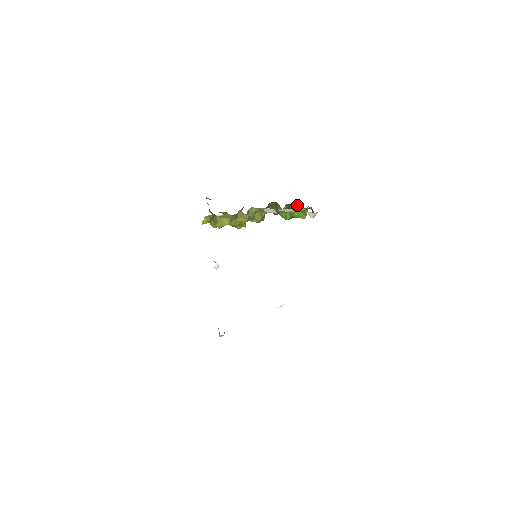
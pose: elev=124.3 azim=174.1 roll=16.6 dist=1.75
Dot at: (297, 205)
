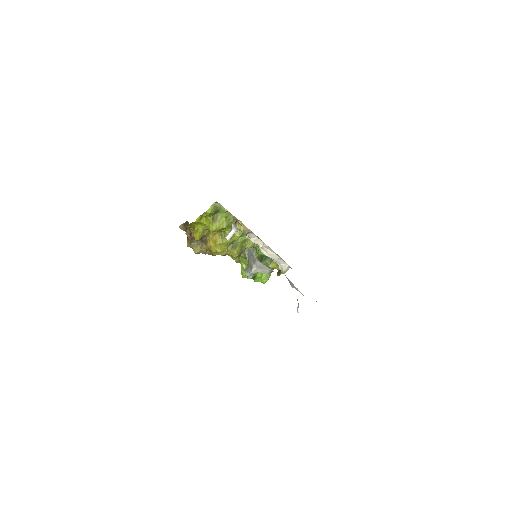
Dot at: (269, 260)
